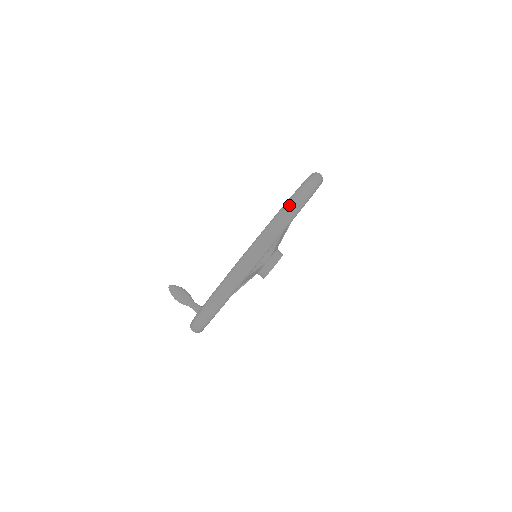
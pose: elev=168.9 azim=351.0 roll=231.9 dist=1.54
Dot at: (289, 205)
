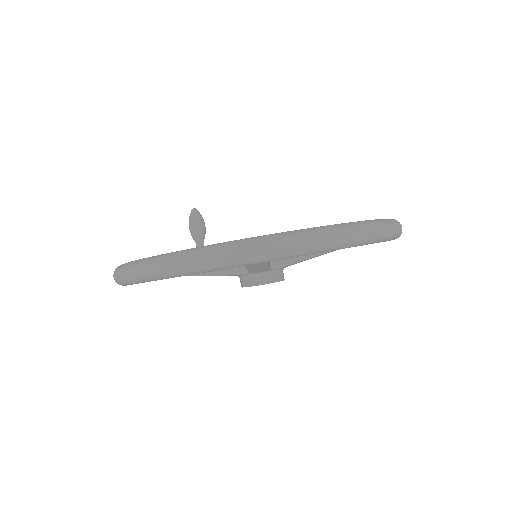
Dot at: (208, 251)
